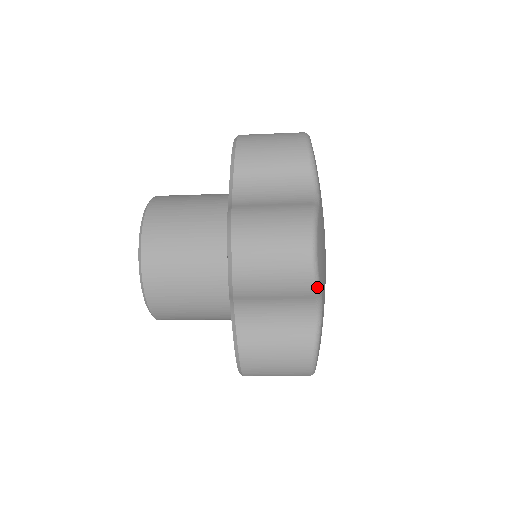
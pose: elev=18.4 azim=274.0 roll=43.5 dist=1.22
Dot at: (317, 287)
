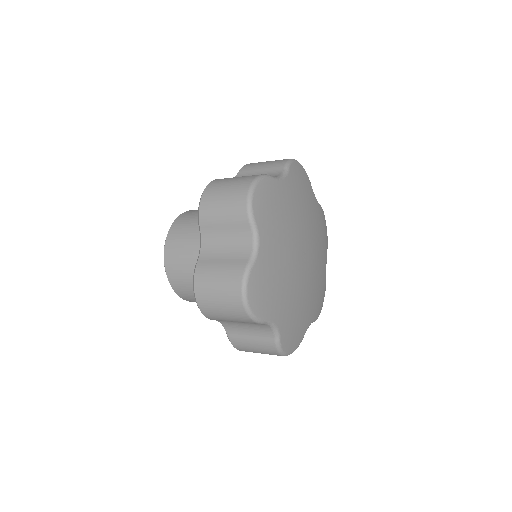
Dot at: (250, 215)
